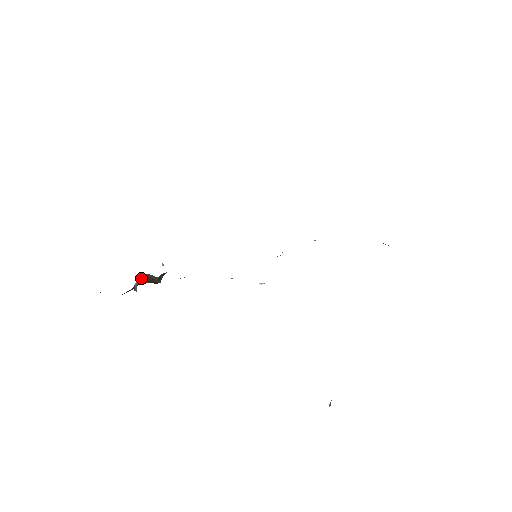
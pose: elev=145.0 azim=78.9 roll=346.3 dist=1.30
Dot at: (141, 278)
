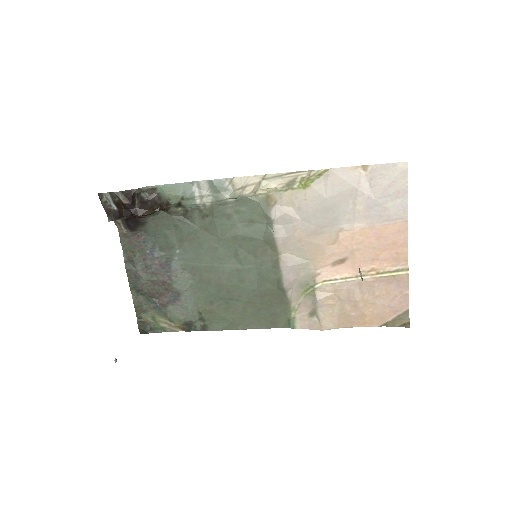
Dot at: (144, 202)
